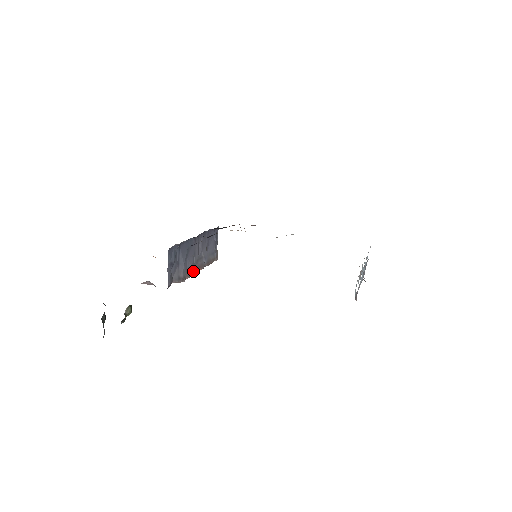
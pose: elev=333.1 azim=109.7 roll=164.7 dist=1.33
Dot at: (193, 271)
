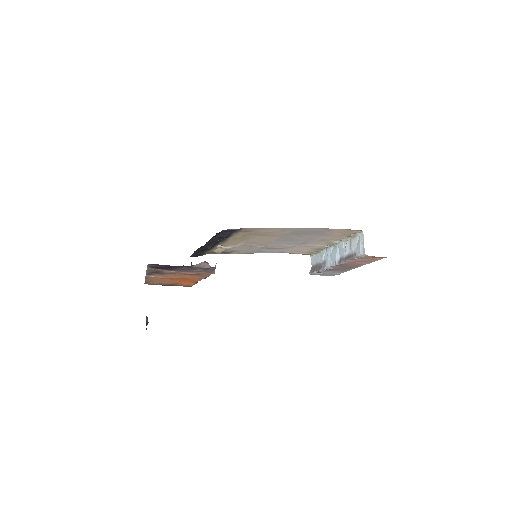
Dot at: occluded
